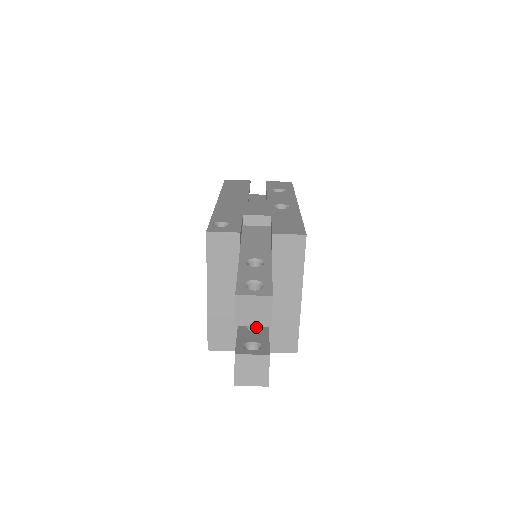
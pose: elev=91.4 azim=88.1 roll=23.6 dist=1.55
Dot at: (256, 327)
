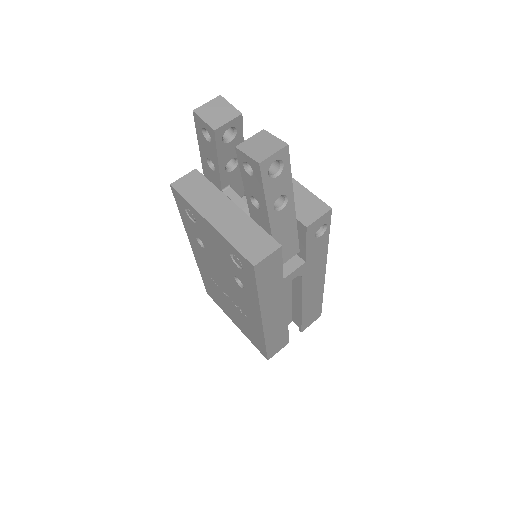
Dot at: occluded
